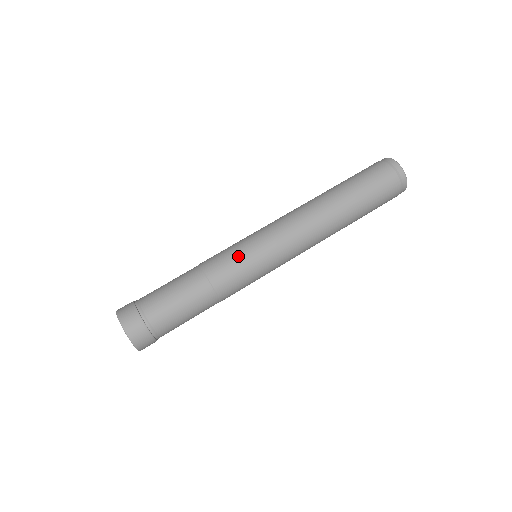
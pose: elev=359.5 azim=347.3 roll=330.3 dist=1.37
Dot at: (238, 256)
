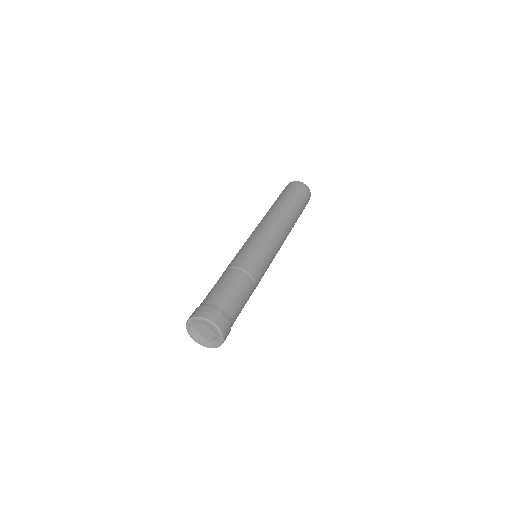
Dot at: (263, 259)
